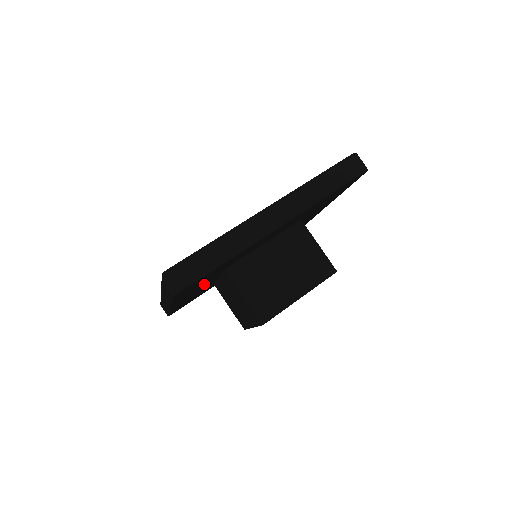
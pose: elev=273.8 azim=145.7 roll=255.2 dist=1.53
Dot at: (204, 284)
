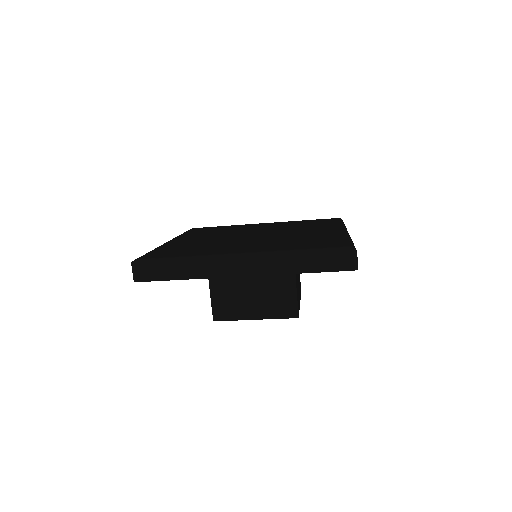
Dot at: occluded
